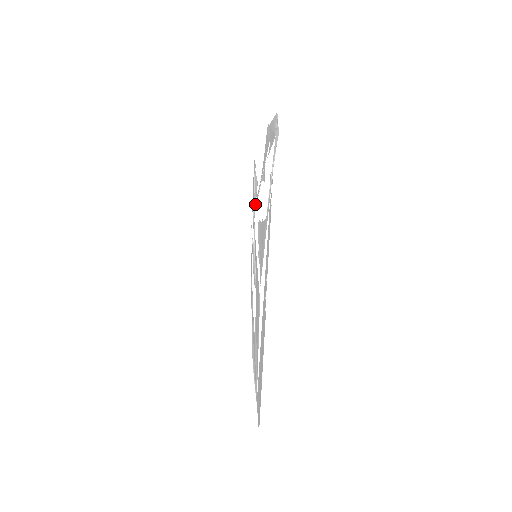
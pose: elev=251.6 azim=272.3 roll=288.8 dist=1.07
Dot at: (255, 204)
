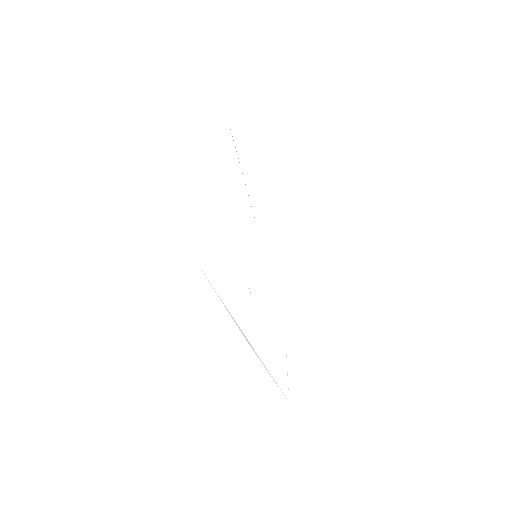
Dot at: occluded
